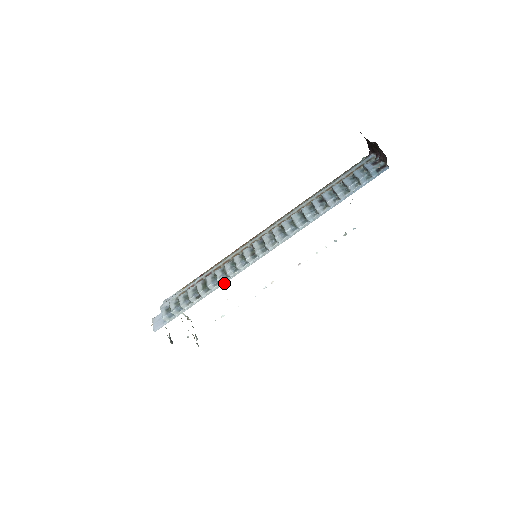
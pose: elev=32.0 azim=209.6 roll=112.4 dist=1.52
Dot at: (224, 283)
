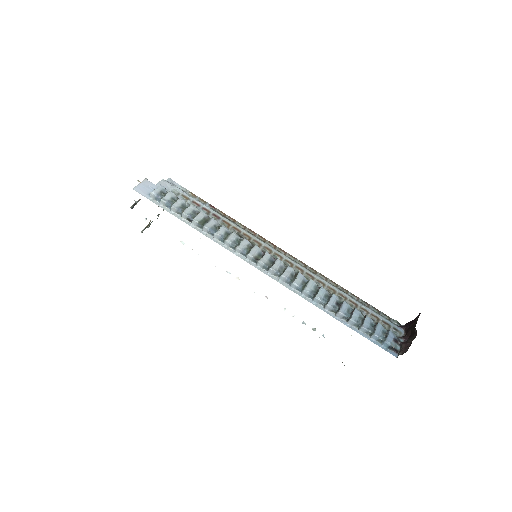
Dot at: (215, 241)
